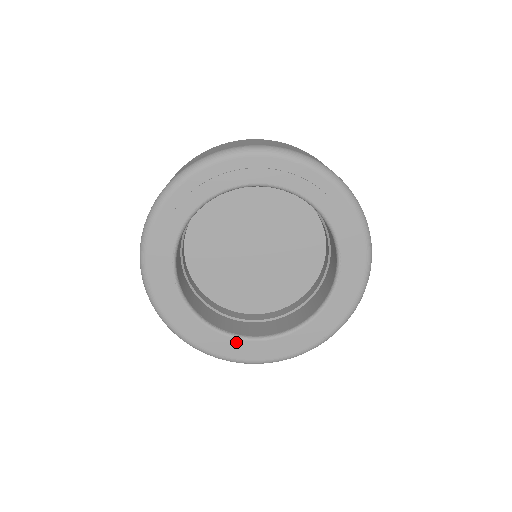
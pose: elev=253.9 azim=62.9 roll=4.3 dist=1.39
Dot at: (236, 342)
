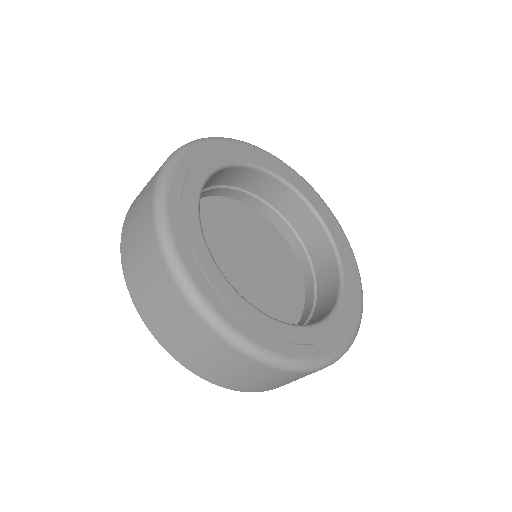
Dot at: (327, 326)
